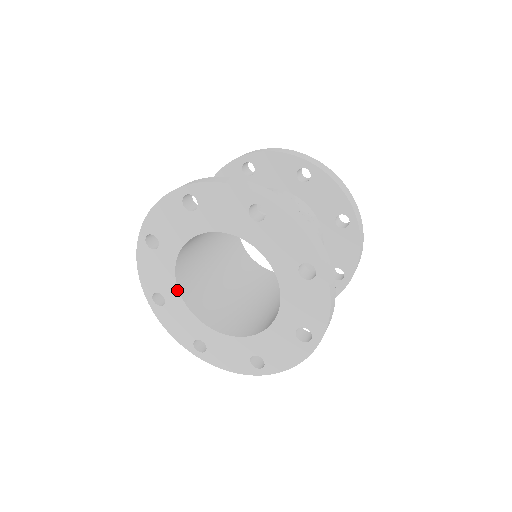
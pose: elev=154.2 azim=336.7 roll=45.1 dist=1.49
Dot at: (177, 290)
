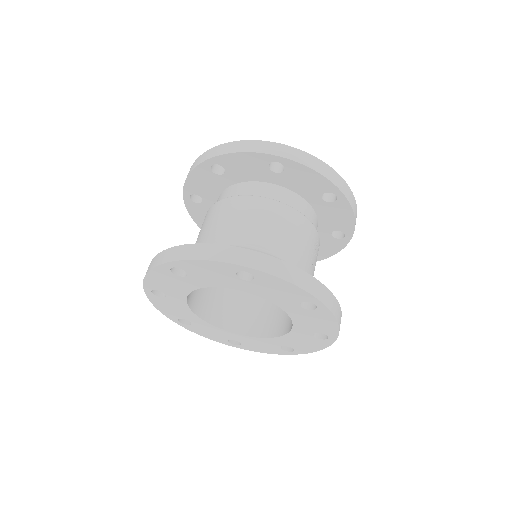
Dot at: (185, 298)
